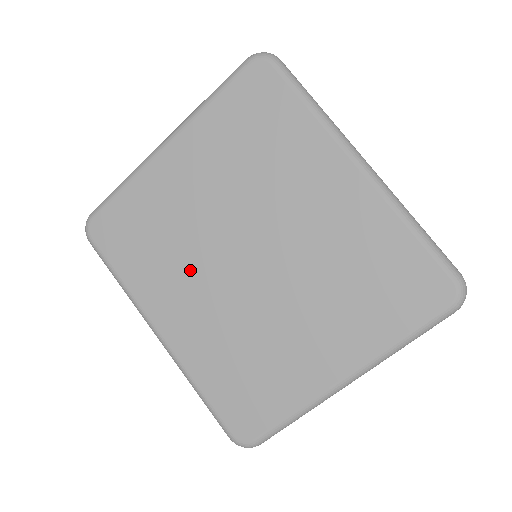
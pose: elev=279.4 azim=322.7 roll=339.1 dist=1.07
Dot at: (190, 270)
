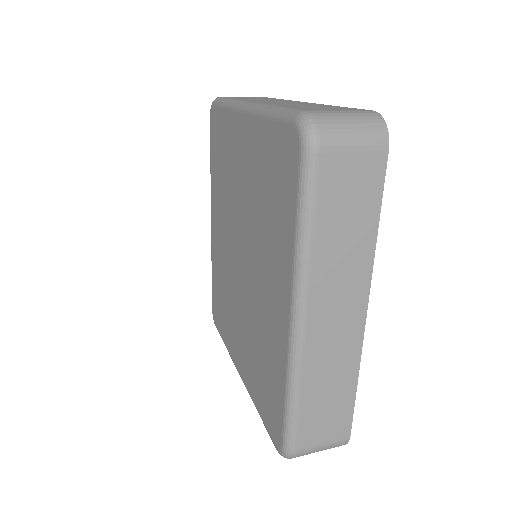
Dot at: (225, 214)
